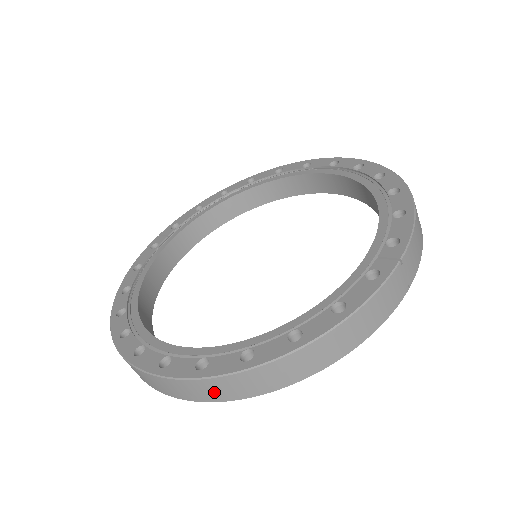
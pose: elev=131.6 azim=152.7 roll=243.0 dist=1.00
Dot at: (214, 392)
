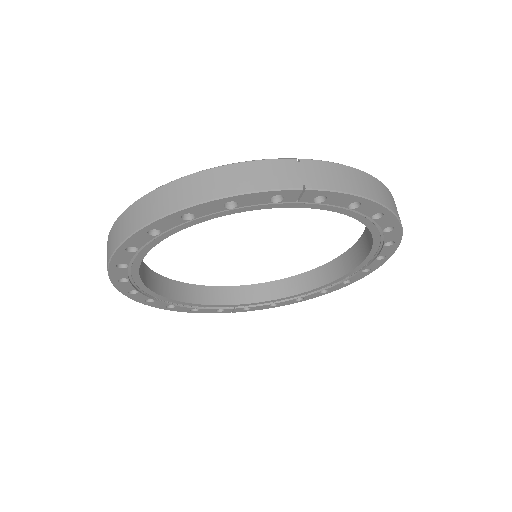
Dot at: (120, 231)
